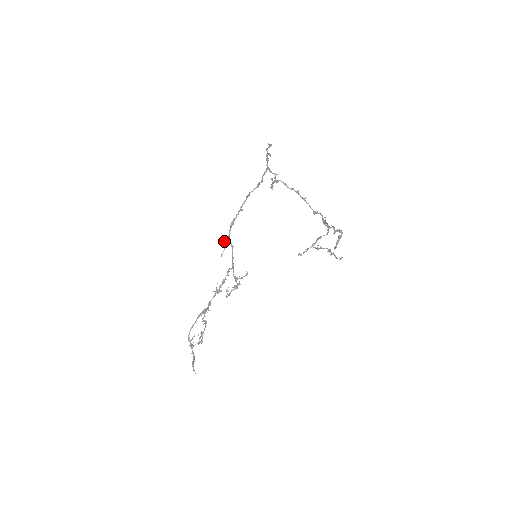
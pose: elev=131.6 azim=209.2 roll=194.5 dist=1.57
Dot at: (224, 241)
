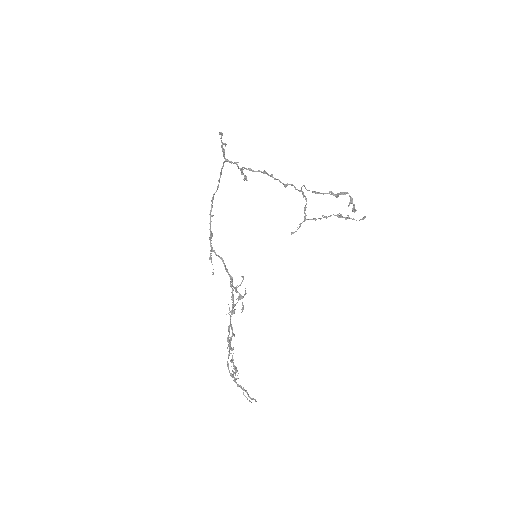
Dot at: (209, 258)
